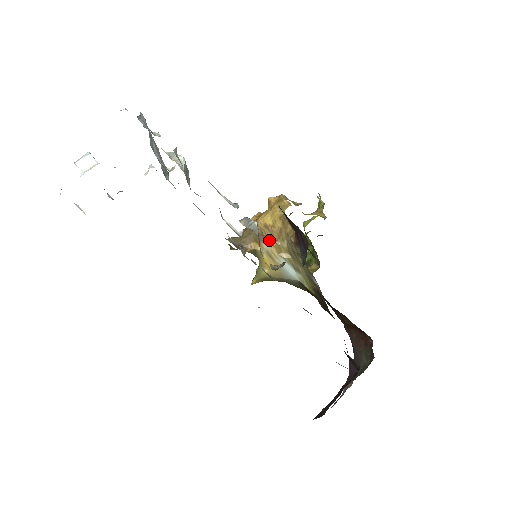
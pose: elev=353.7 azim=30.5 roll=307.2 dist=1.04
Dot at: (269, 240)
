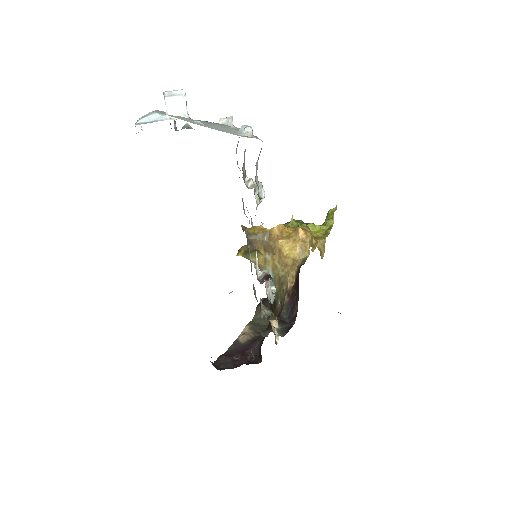
Dot at: (274, 257)
